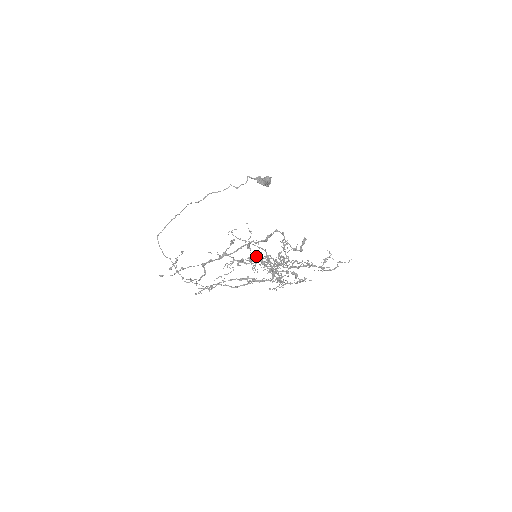
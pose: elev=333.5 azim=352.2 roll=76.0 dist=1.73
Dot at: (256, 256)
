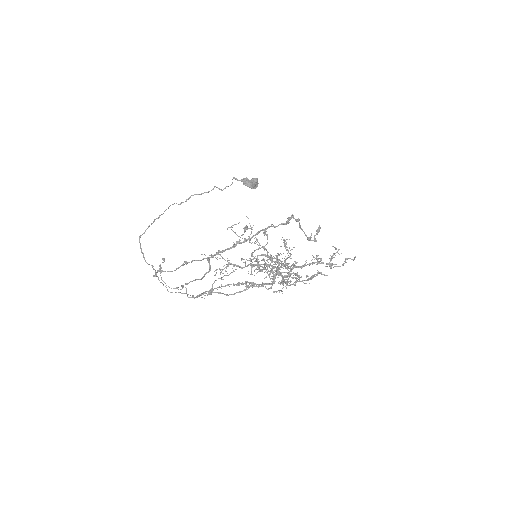
Dot at: occluded
